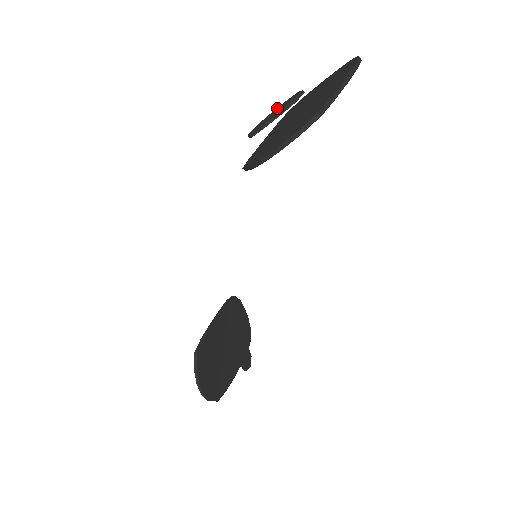
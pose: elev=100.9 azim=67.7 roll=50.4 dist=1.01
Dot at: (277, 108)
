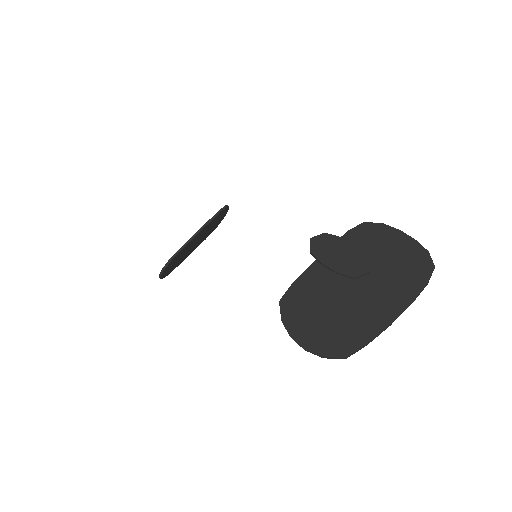
Dot at: (348, 244)
